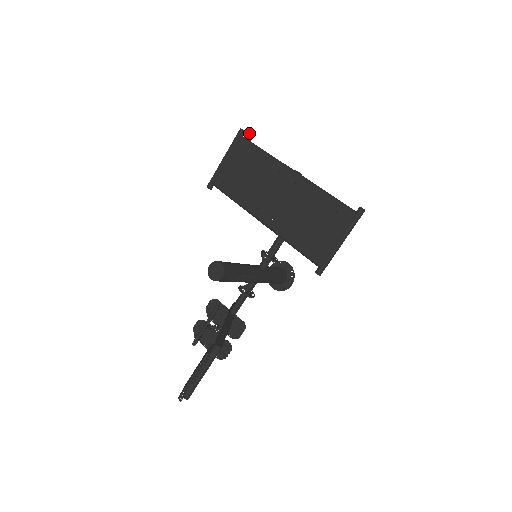
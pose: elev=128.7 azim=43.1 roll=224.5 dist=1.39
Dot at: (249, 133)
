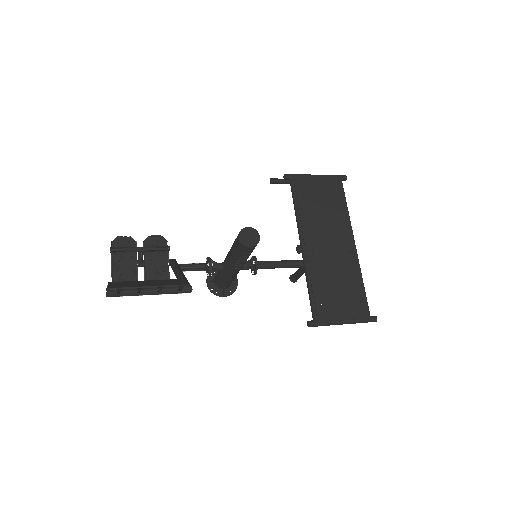
Dot at: occluded
